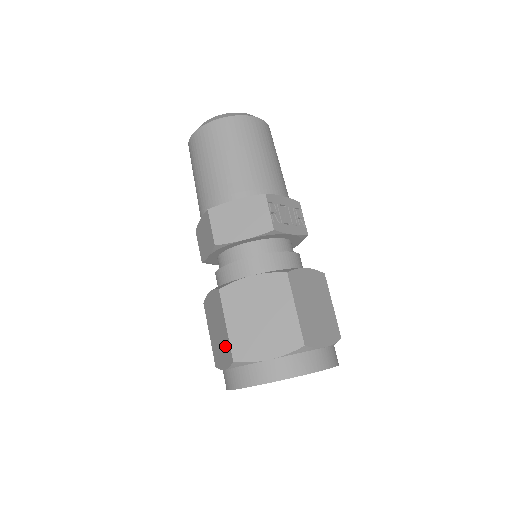
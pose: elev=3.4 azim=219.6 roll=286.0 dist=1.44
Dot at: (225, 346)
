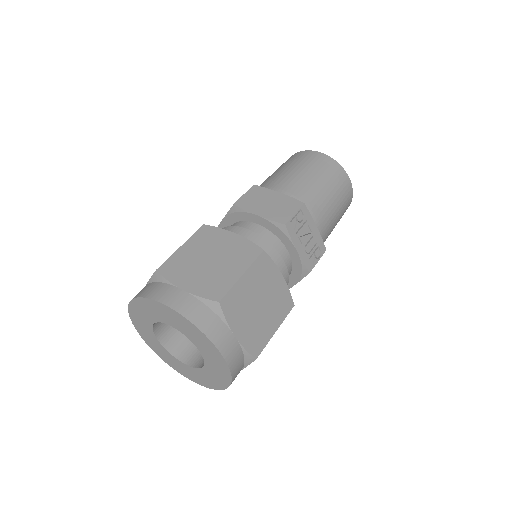
Dot at: occluded
